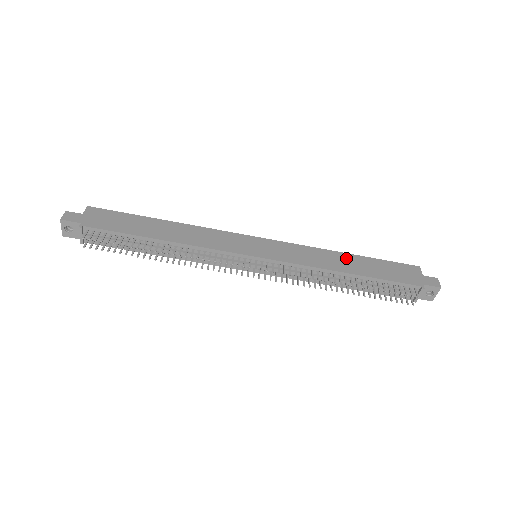
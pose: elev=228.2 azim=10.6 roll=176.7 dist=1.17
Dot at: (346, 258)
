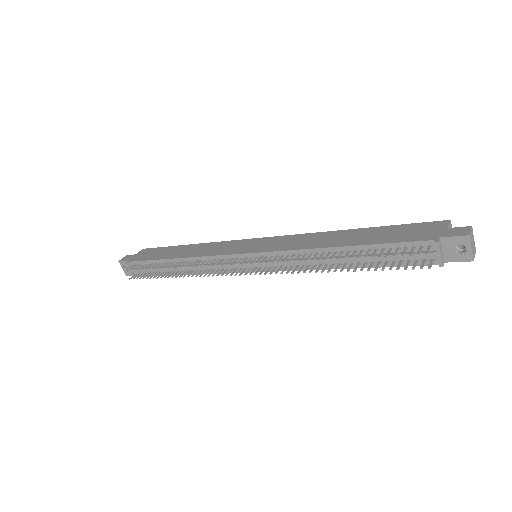
Dot at: (345, 234)
